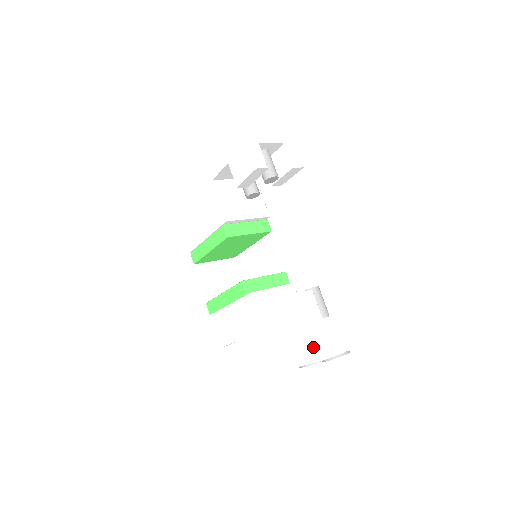
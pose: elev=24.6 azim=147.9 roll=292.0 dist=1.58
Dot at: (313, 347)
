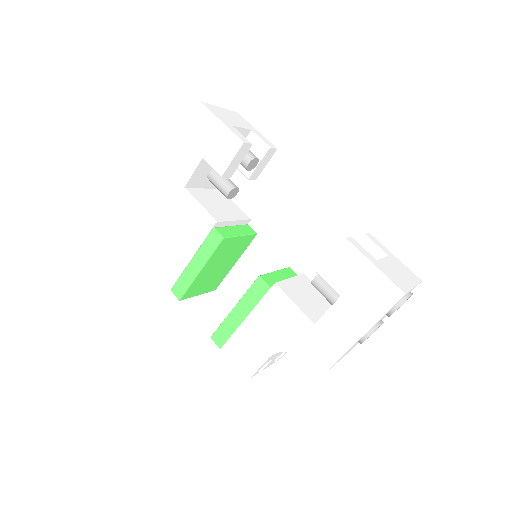
Dot at: (384, 290)
